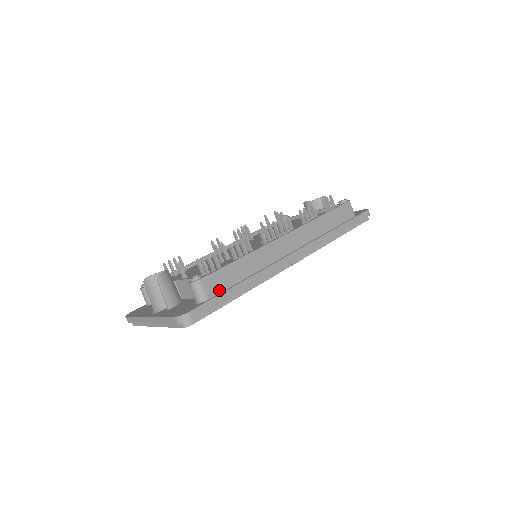
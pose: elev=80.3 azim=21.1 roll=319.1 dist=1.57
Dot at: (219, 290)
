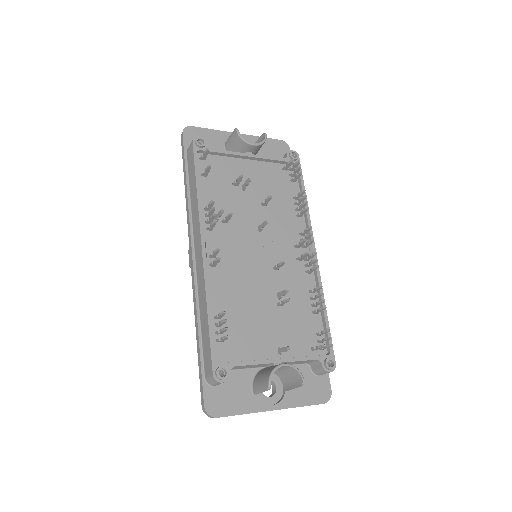
Dot at: occluded
